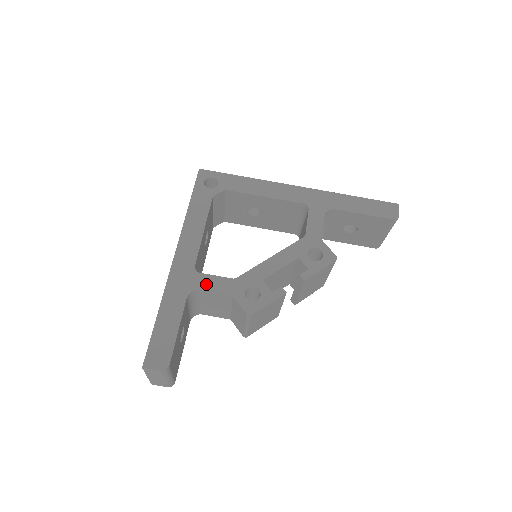
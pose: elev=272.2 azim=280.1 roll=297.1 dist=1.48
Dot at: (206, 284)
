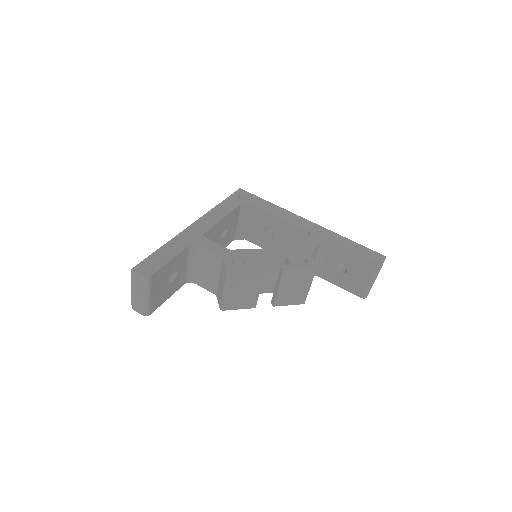
Dot at: (207, 245)
